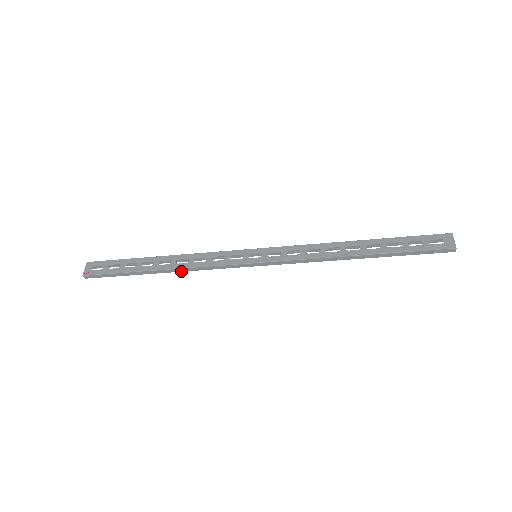
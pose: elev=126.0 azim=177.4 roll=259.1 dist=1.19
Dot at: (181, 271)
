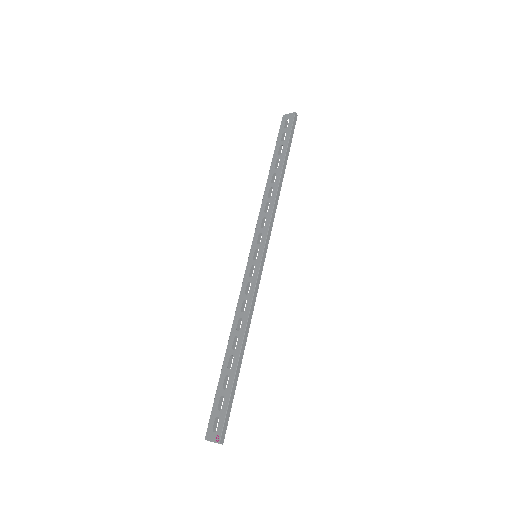
Dot at: occluded
